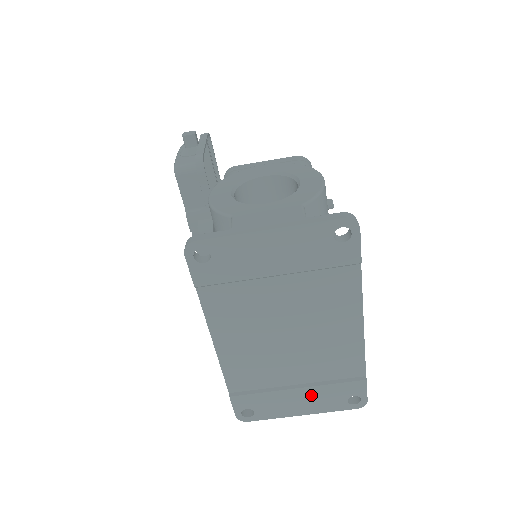
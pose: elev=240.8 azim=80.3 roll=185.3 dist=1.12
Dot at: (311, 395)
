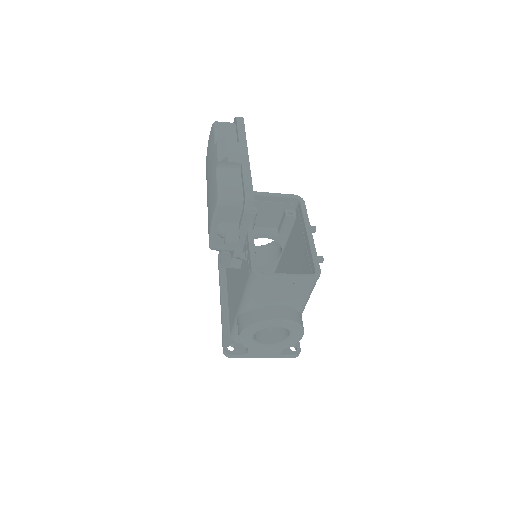
Dot at: occluded
